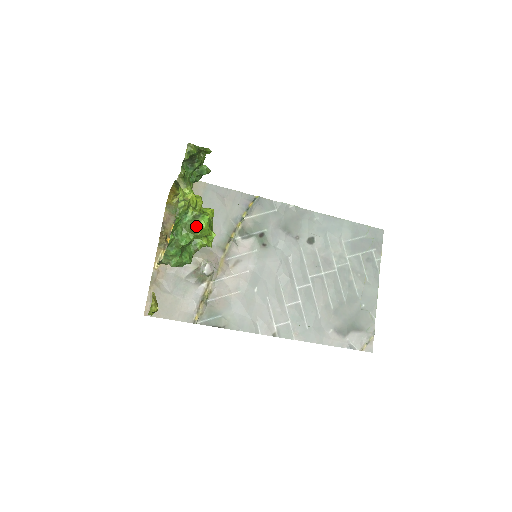
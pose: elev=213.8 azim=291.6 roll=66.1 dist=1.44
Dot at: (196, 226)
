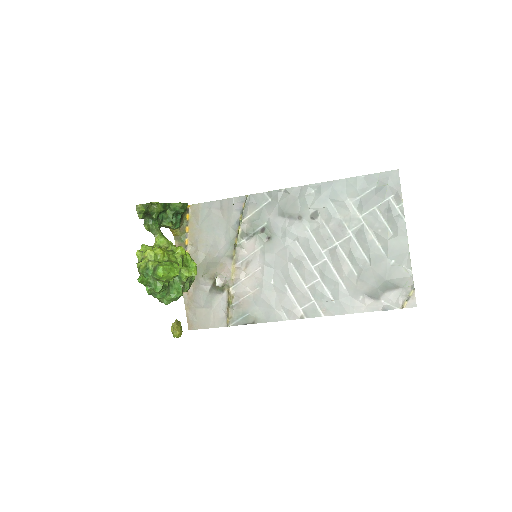
Dot at: (157, 277)
